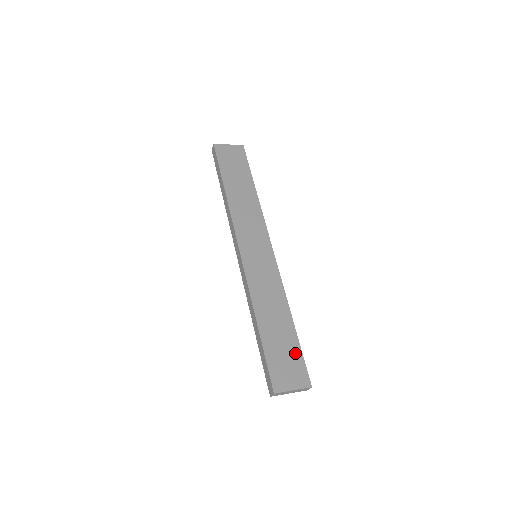
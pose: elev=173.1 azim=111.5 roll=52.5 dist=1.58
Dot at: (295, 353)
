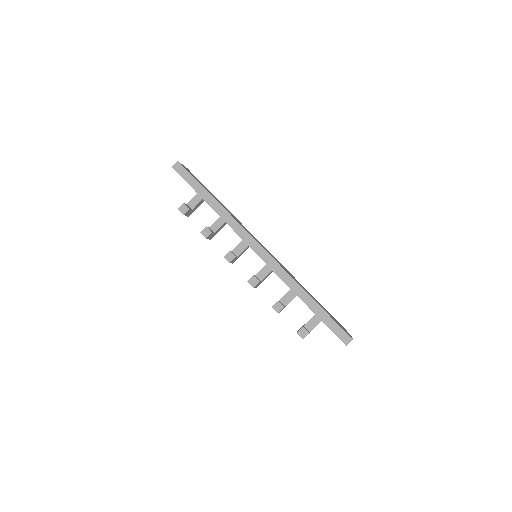
Dot at: (332, 316)
